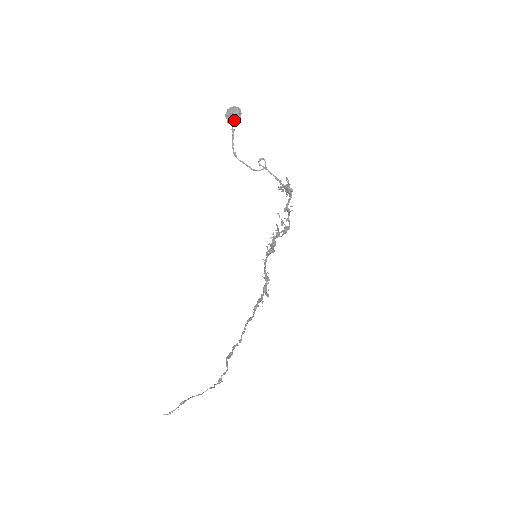
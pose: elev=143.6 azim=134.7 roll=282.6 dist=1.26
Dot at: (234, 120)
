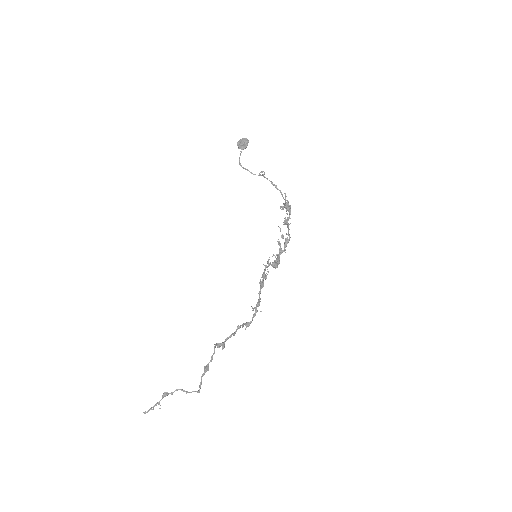
Dot at: (242, 144)
